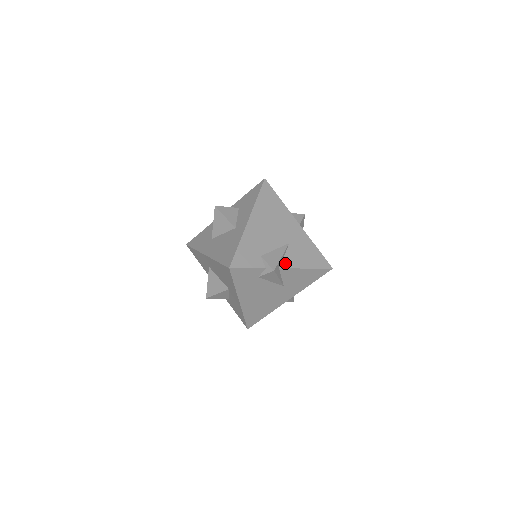
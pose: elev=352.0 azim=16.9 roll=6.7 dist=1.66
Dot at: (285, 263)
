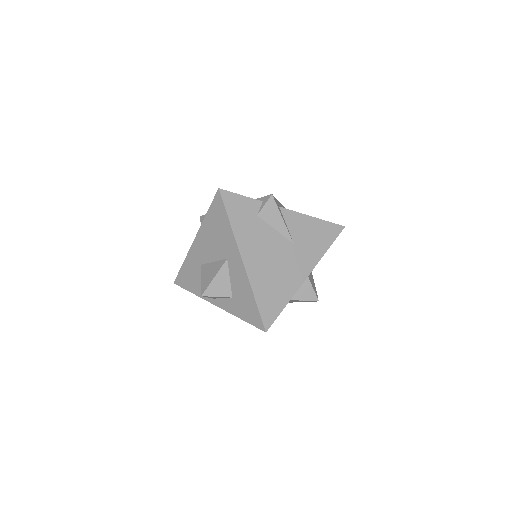
Dot at: occluded
